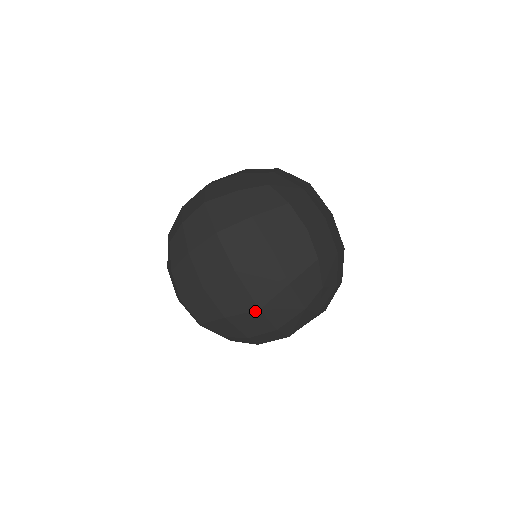
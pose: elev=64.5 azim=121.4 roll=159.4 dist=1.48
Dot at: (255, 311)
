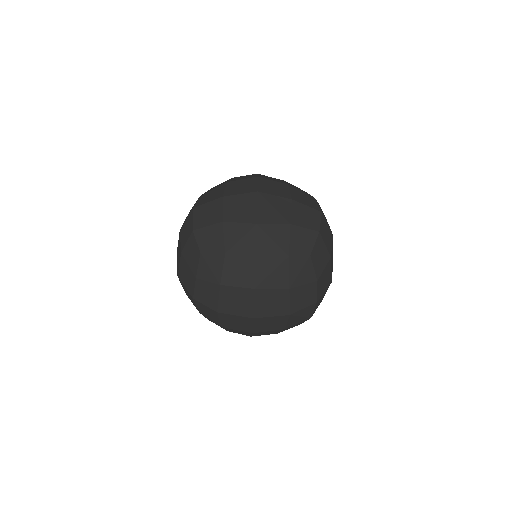
Dot at: (252, 224)
